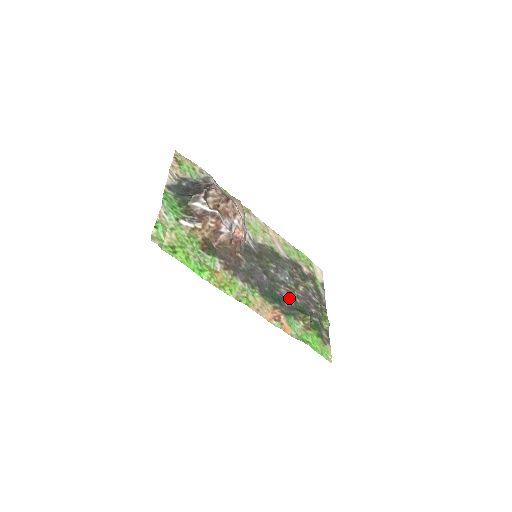
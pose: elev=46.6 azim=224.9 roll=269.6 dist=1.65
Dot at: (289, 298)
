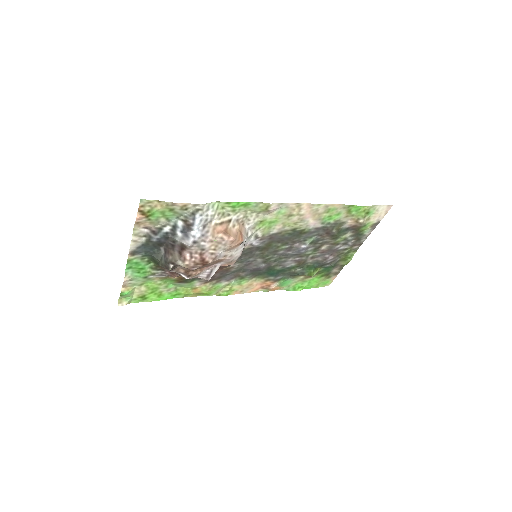
Dot at: (294, 266)
